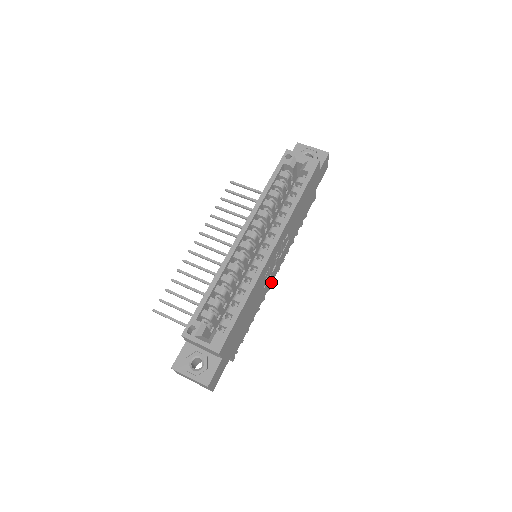
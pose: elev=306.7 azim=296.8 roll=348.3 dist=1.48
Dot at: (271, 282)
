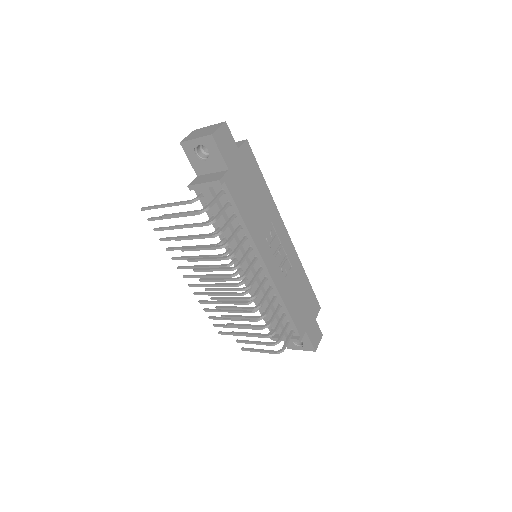
Dot at: (262, 255)
